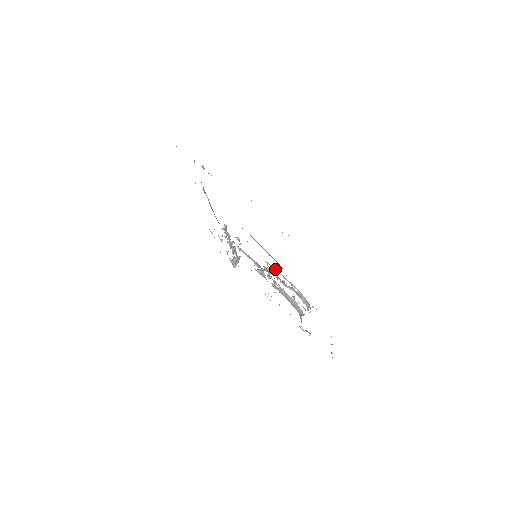
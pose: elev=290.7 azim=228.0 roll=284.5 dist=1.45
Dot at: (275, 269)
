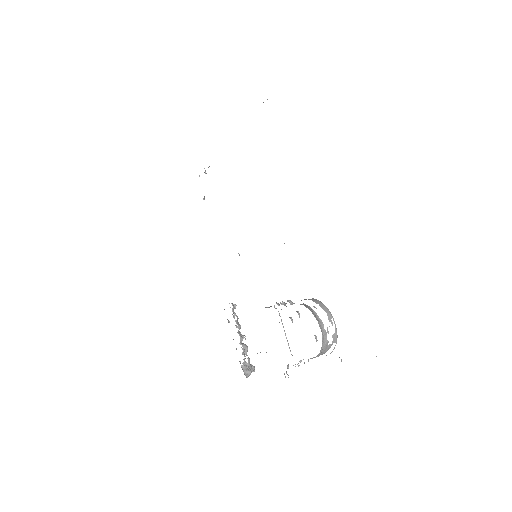
Dot at: occluded
